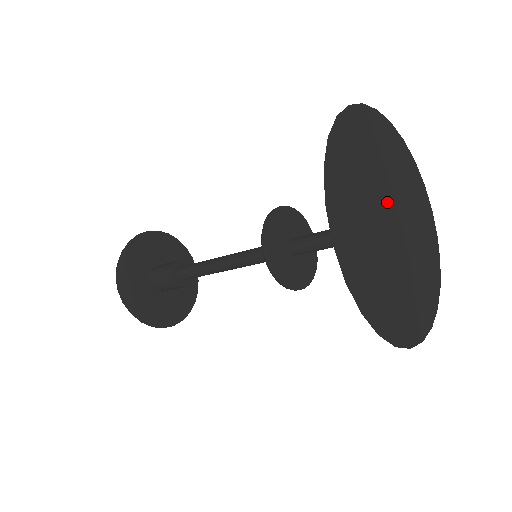
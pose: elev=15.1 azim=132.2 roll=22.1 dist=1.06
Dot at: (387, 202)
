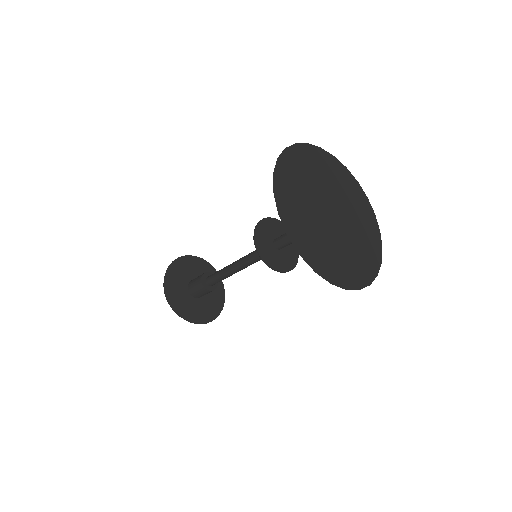
Dot at: (330, 201)
